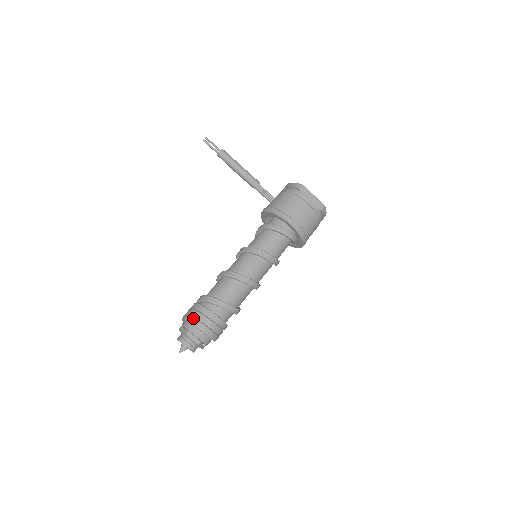
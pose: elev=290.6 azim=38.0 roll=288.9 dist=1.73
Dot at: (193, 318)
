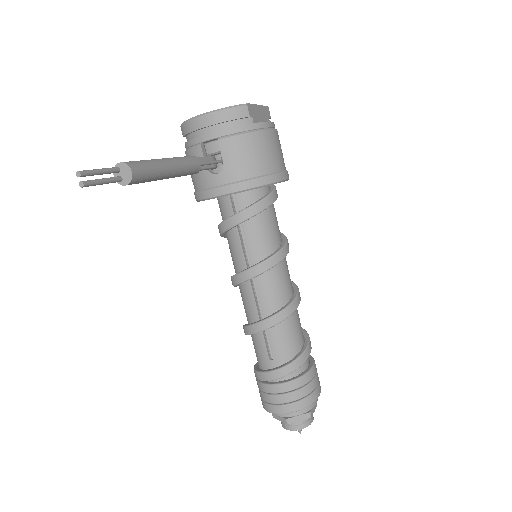
Dot at: (307, 399)
